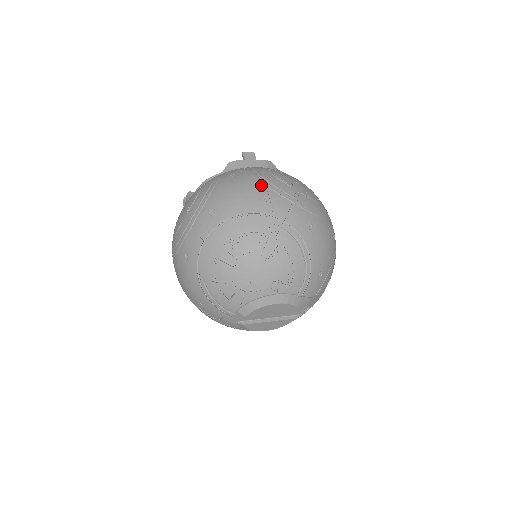
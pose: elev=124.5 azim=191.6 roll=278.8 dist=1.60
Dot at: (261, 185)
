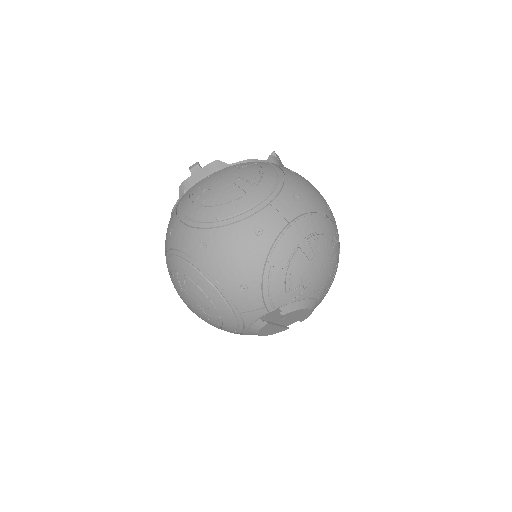
Dot at: occluded
